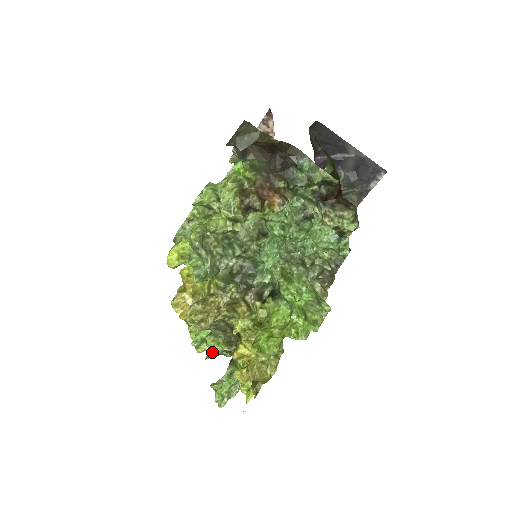
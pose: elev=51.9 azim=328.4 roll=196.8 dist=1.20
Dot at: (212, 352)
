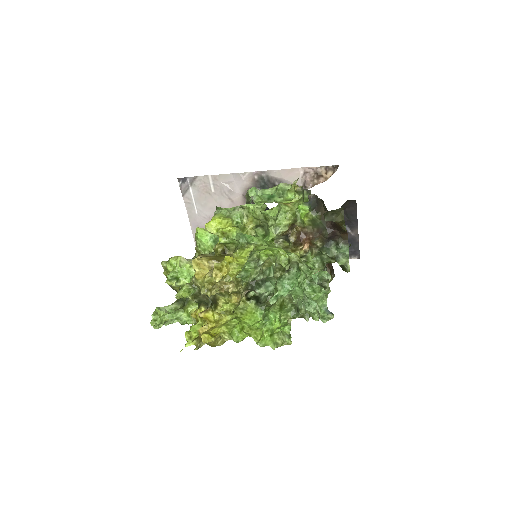
Dot at: (182, 295)
